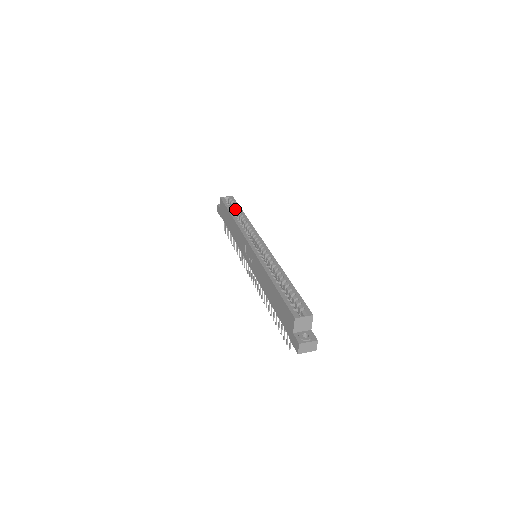
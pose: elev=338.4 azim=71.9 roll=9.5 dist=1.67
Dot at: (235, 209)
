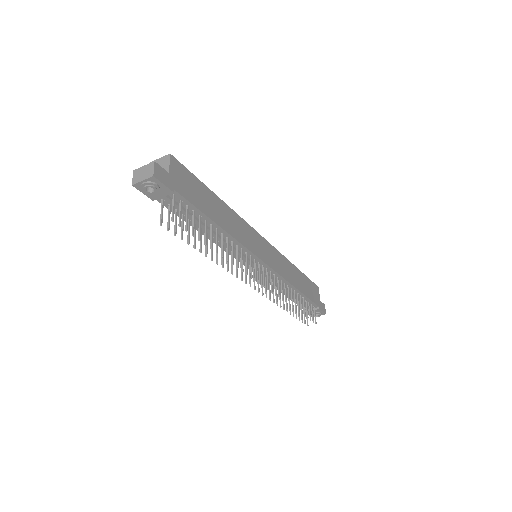
Dot at: occluded
